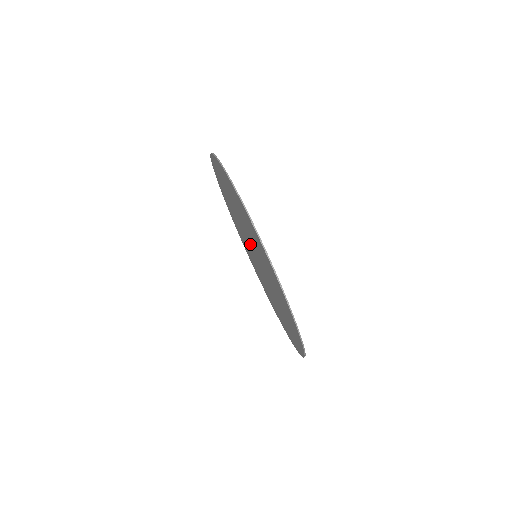
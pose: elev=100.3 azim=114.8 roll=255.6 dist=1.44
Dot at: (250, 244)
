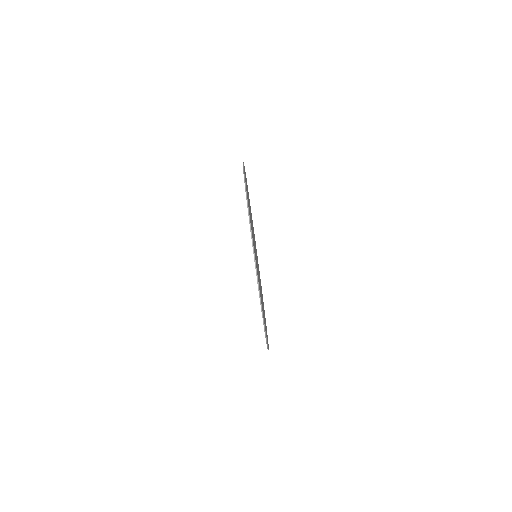
Dot at: occluded
